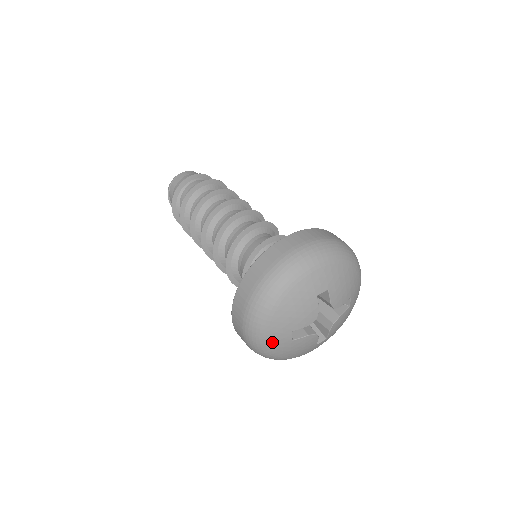
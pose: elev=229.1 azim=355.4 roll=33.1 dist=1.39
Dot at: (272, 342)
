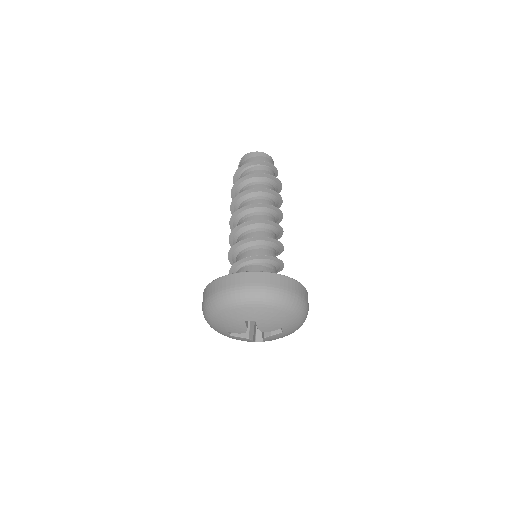
Dot at: (217, 330)
